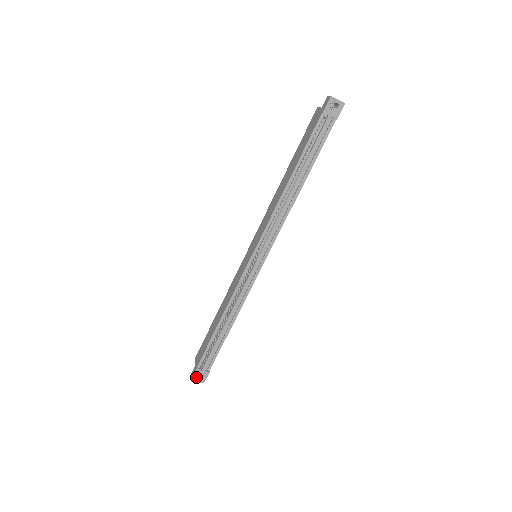
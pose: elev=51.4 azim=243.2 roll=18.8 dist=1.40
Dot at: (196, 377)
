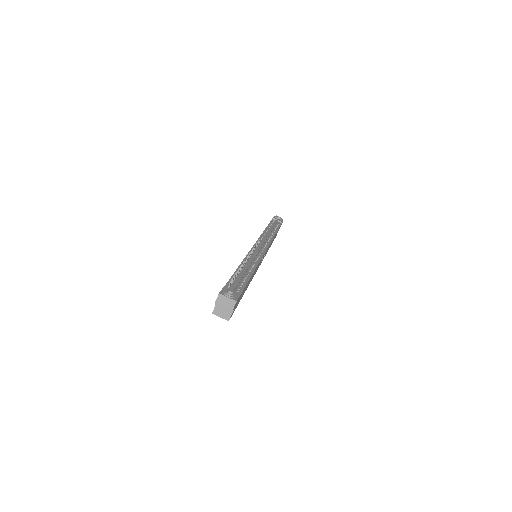
Dot at: (225, 291)
